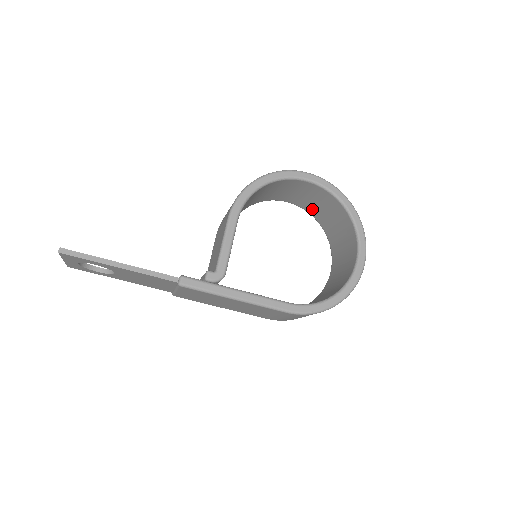
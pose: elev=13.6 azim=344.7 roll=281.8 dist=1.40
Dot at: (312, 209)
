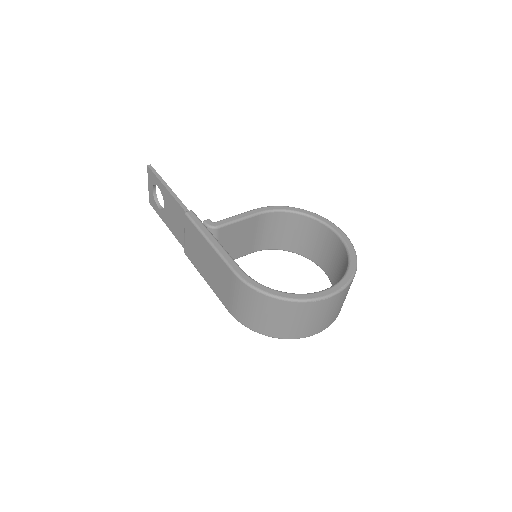
Dot at: (334, 276)
